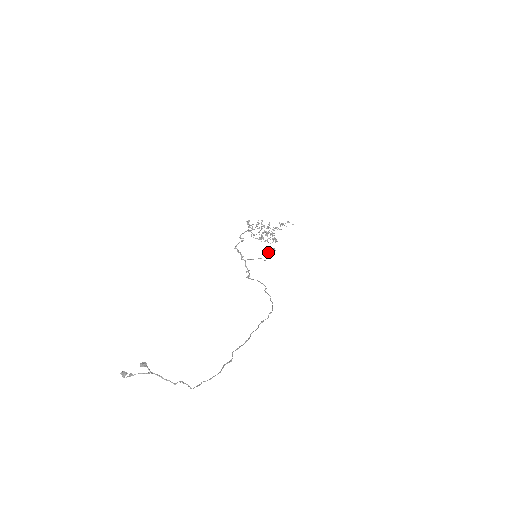
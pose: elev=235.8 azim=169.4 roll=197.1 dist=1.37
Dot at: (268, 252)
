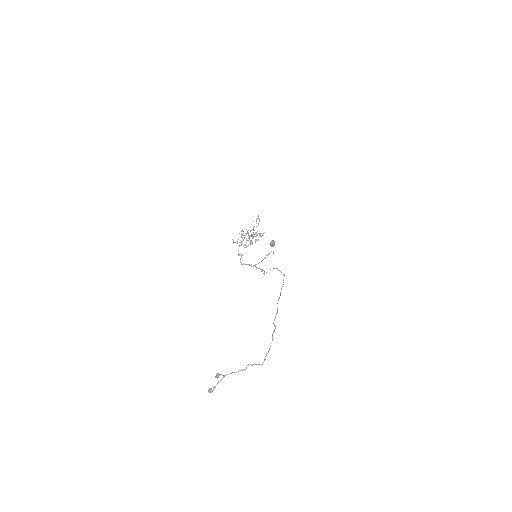
Dot at: occluded
